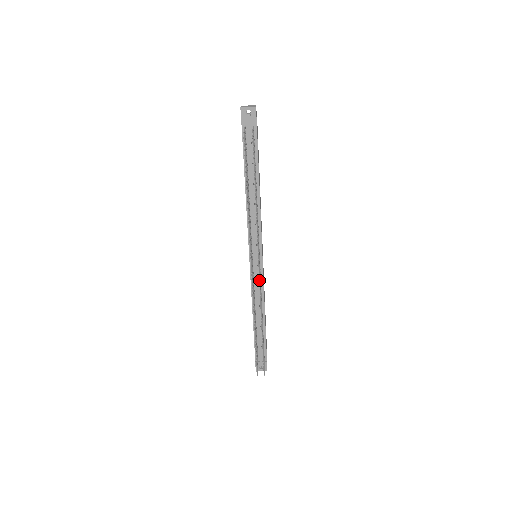
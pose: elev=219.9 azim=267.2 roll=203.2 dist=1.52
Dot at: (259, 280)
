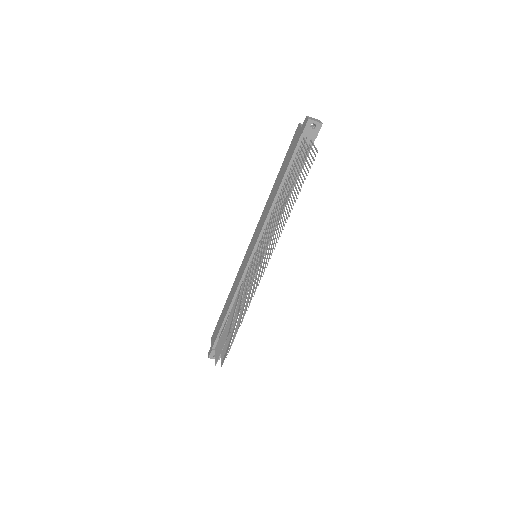
Dot at: (257, 282)
